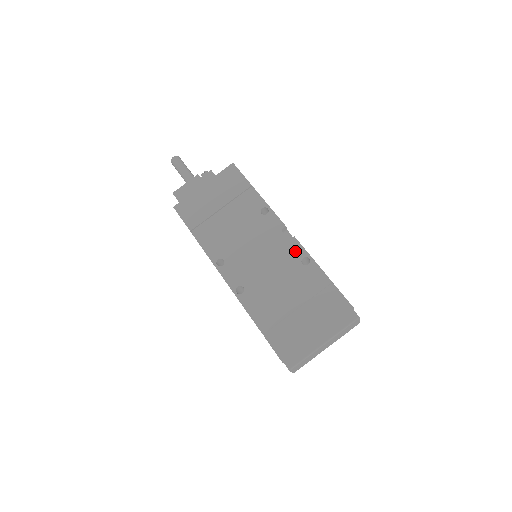
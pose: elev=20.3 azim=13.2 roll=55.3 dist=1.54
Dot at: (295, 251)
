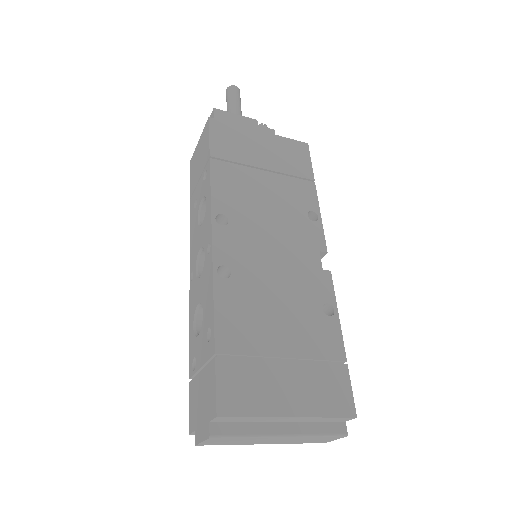
Dot at: (323, 287)
